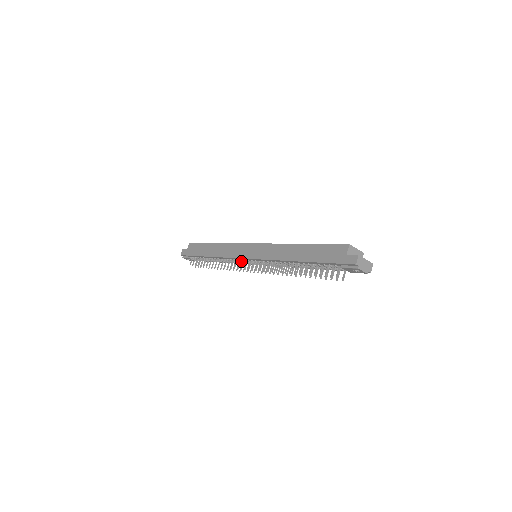
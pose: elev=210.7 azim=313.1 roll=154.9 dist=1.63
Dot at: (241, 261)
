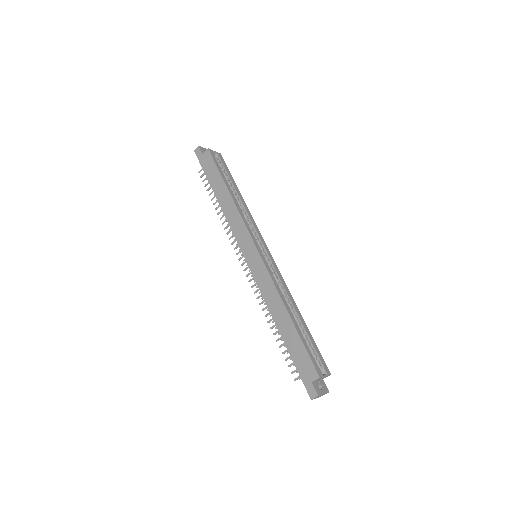
Dot at: occluded
